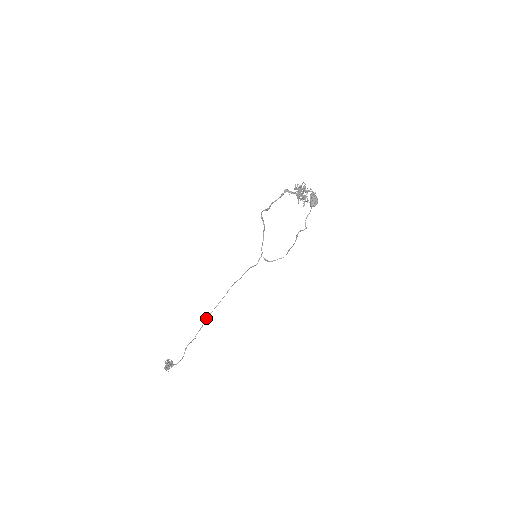
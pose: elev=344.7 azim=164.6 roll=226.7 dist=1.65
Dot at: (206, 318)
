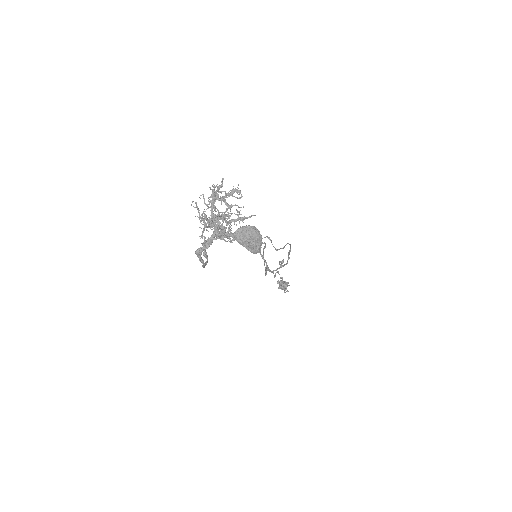
Dot at: occluded
